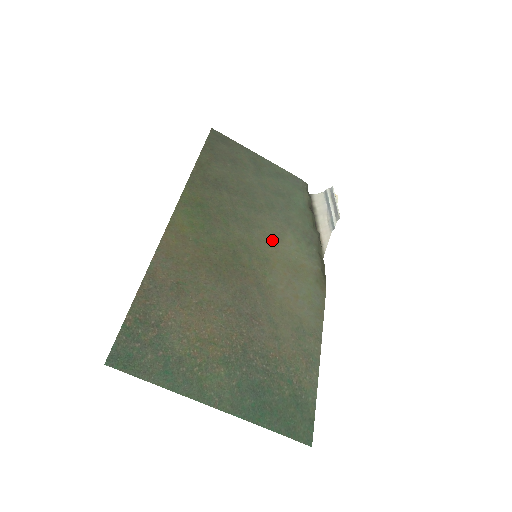
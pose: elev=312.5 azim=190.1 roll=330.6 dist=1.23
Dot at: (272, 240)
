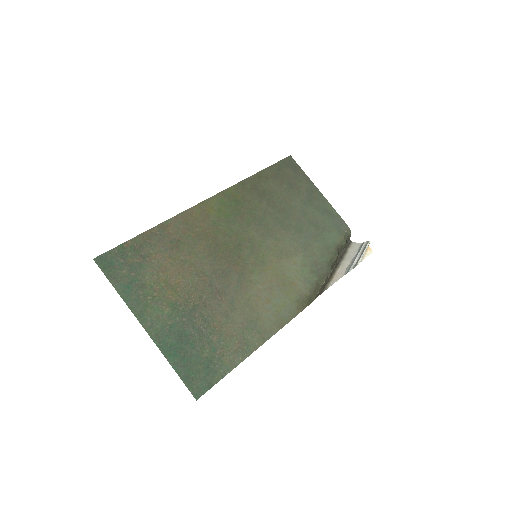
Dot at: (280, 253)
